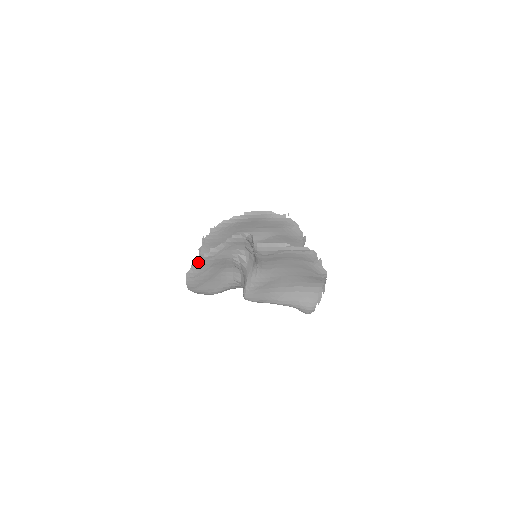
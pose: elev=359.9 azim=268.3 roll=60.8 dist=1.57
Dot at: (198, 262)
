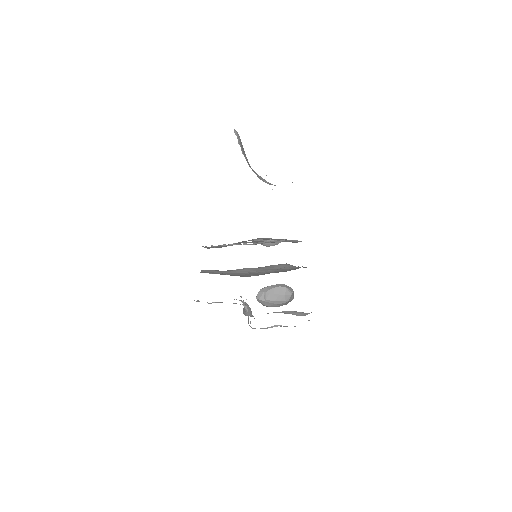
Dot at: occluded
